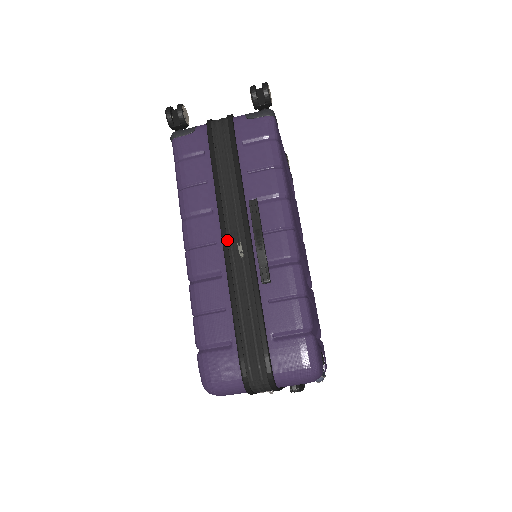
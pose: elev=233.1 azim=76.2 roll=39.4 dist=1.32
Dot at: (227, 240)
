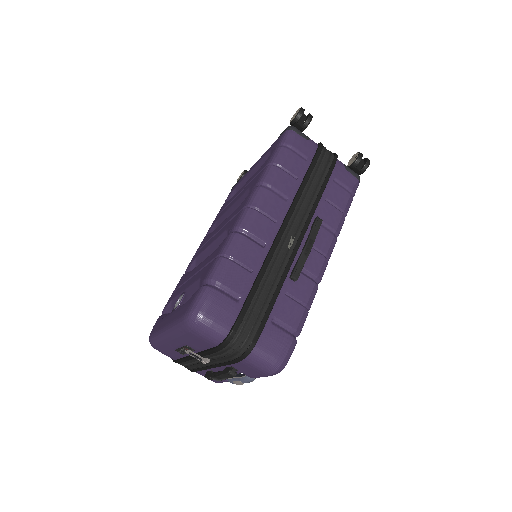
Dot at: (286, 227)
